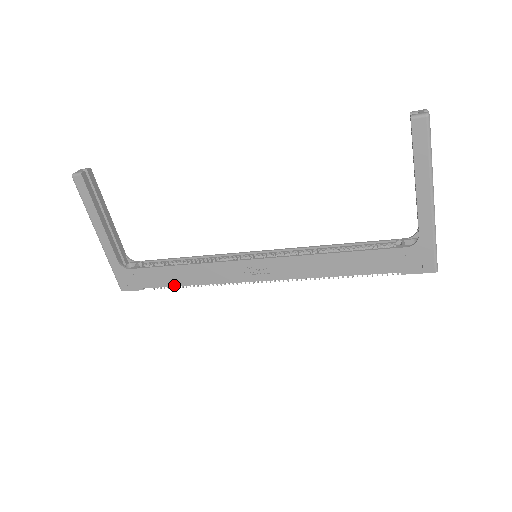
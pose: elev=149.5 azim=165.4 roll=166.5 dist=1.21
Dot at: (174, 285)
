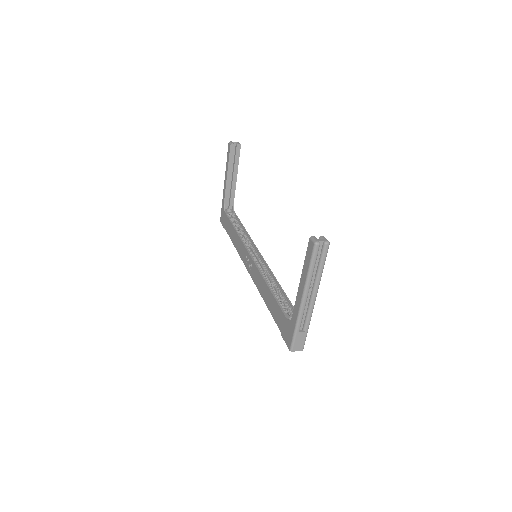
Dot at: (230, 238)
